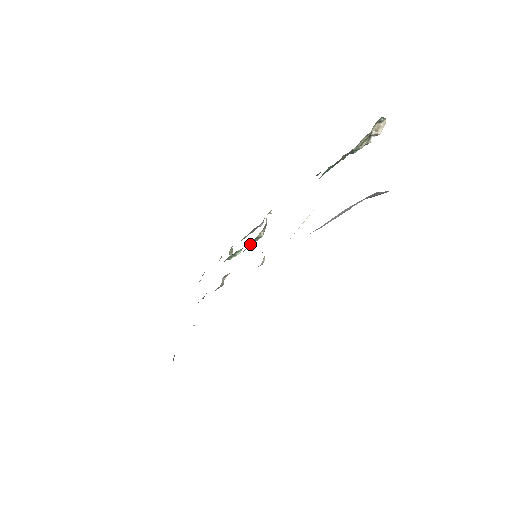
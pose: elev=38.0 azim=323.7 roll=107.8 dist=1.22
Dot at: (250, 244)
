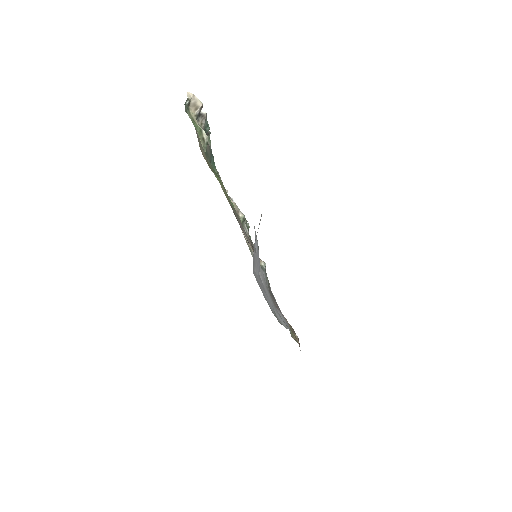
Dot at: (245, 221)
